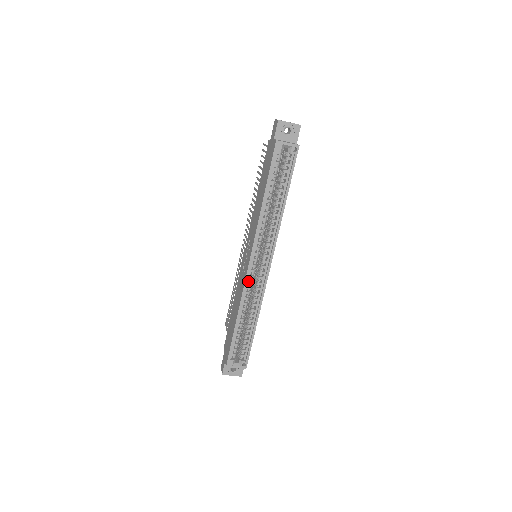
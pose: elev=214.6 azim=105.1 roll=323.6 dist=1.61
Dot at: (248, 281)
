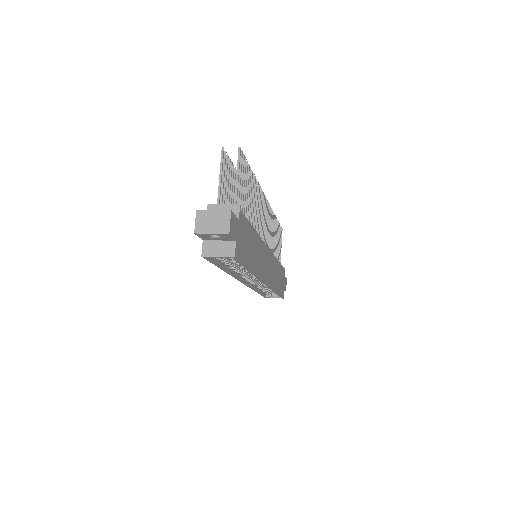
Dot at: (251, 283)
